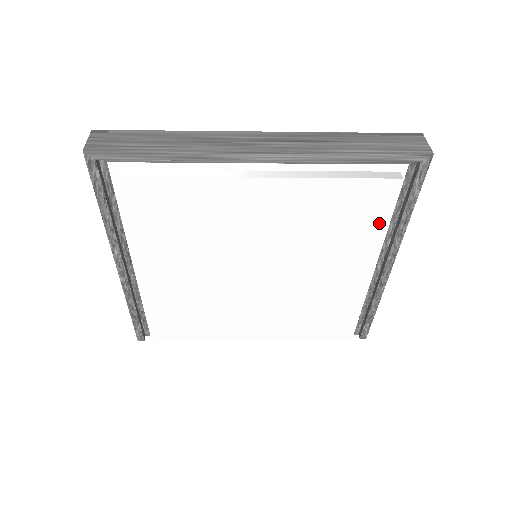
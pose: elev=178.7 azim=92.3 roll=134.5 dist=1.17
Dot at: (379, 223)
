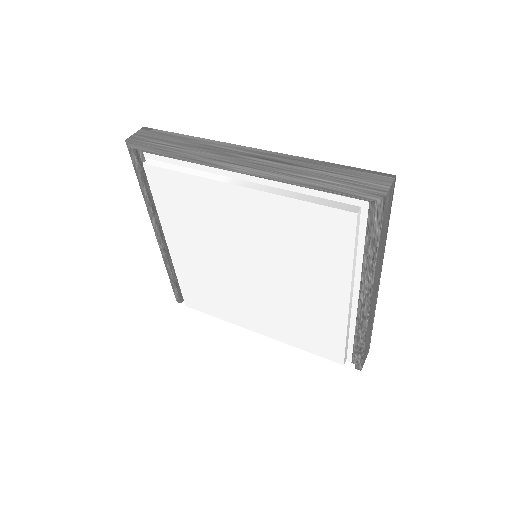
Dot at: (345, 252)
